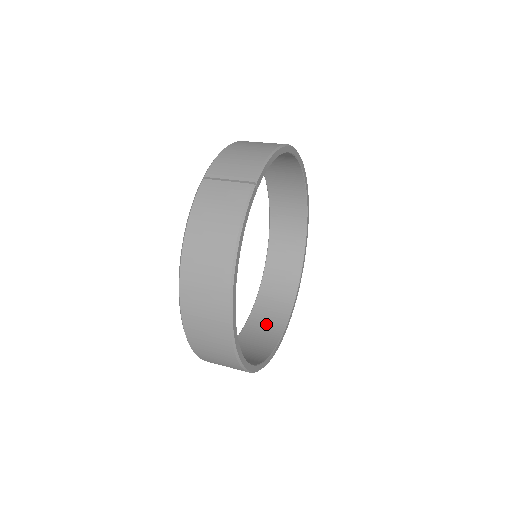
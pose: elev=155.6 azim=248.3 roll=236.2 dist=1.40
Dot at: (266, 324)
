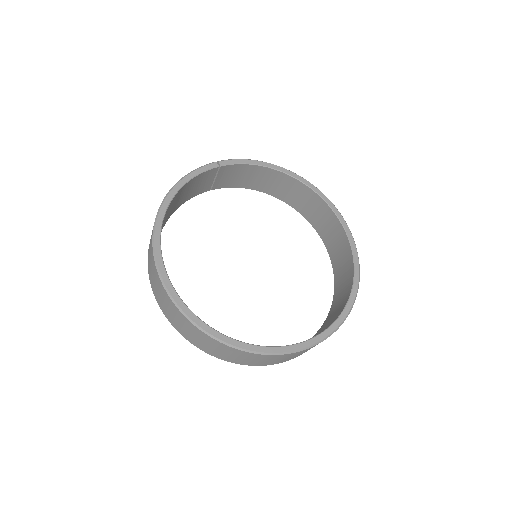
Dot at: occluded
